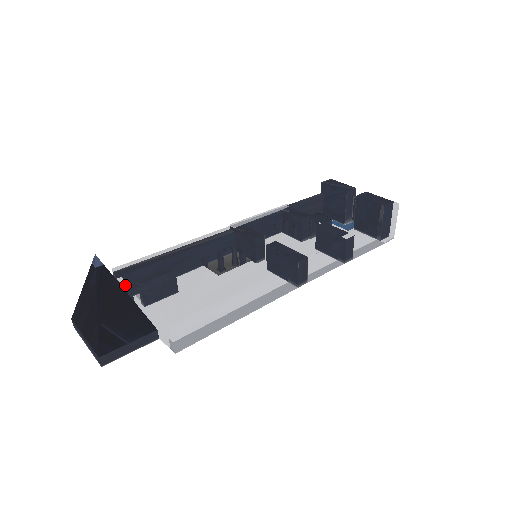
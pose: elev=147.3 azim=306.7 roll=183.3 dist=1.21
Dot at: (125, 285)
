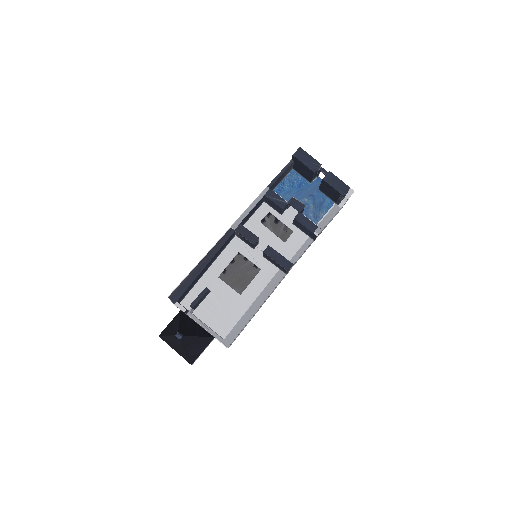
Dot at: occluded
